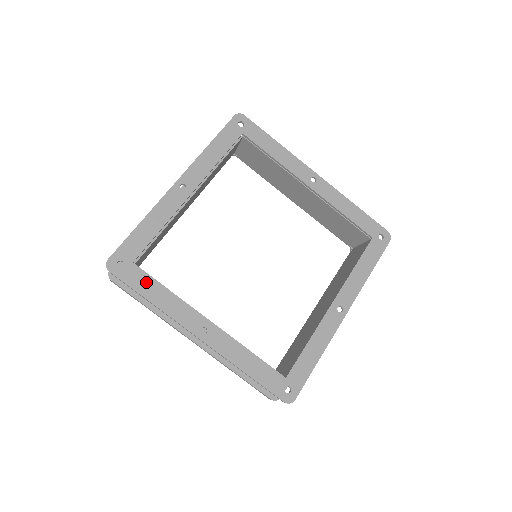
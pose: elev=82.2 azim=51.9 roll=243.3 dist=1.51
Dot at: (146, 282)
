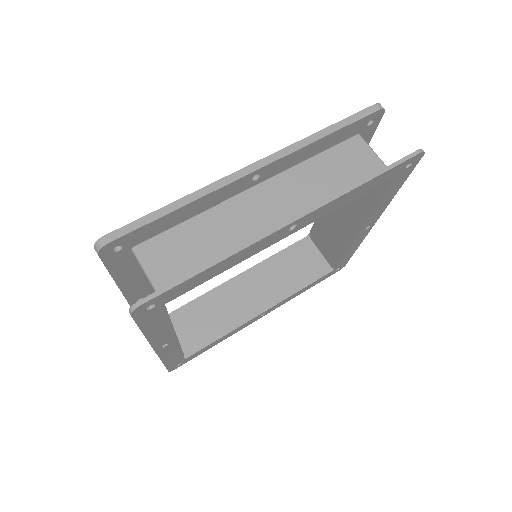
Dot at: (158, 320)
